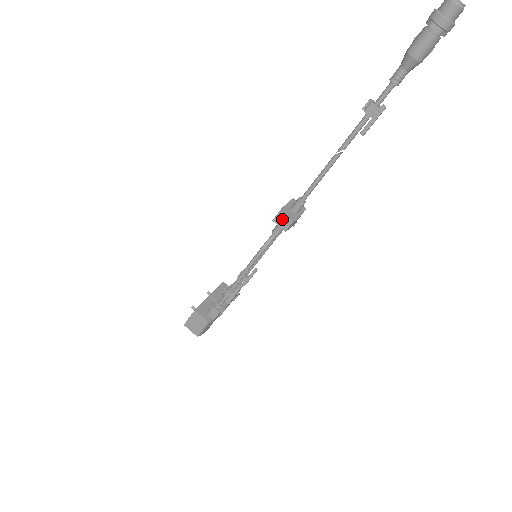
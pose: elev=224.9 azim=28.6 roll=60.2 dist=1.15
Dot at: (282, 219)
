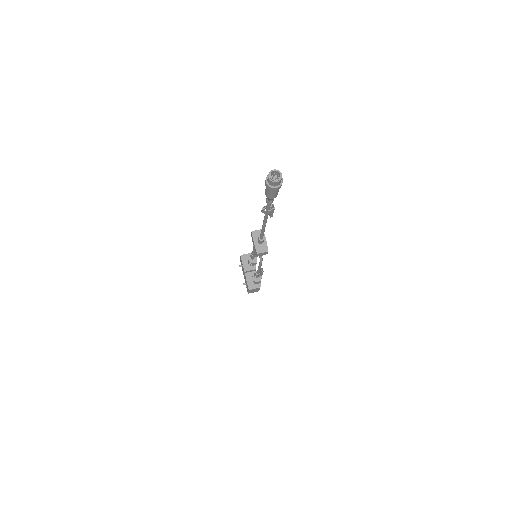
Dot at: (261, 254)
